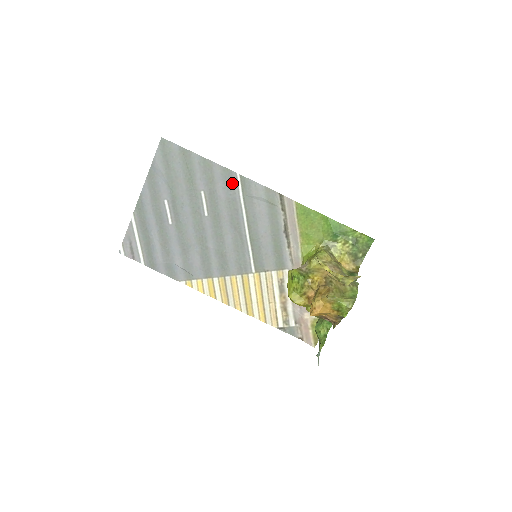
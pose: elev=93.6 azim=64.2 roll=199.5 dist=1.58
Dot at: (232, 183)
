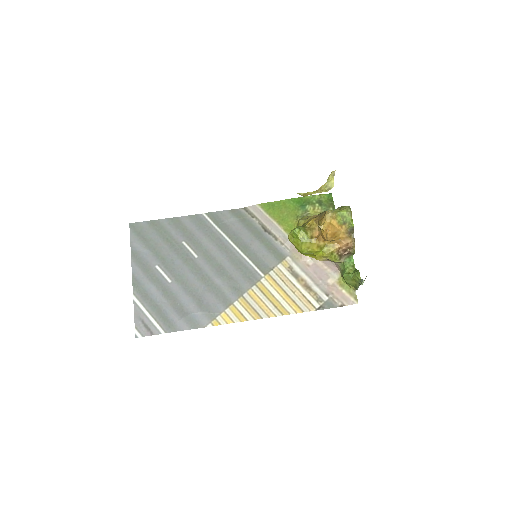
Dot at: (203, 222)
